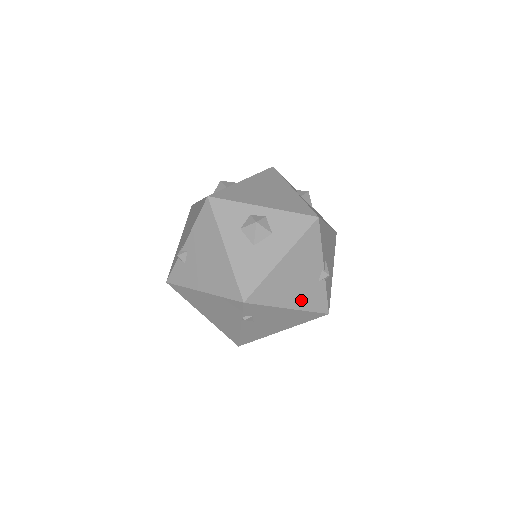
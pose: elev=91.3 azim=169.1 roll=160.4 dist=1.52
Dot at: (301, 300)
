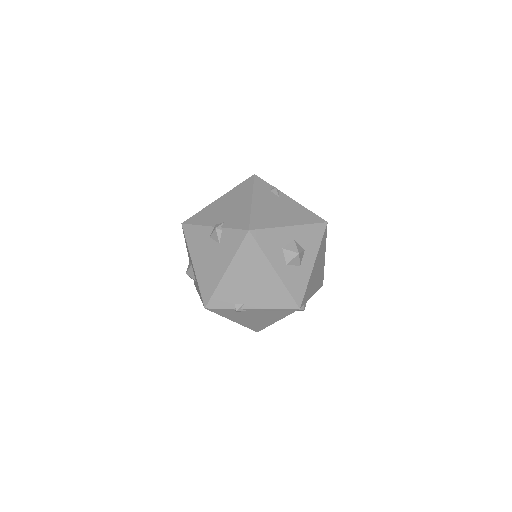
Dot at: occluded
